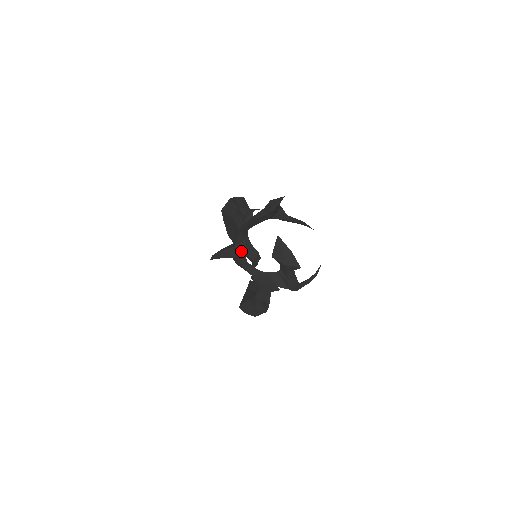
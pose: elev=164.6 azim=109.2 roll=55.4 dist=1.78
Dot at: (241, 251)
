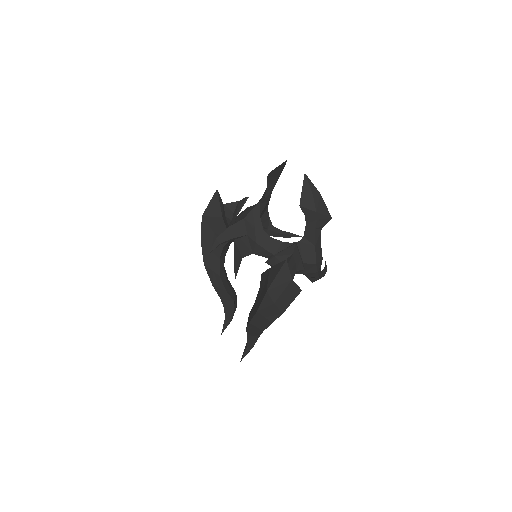
Dot at: (255, 219)
